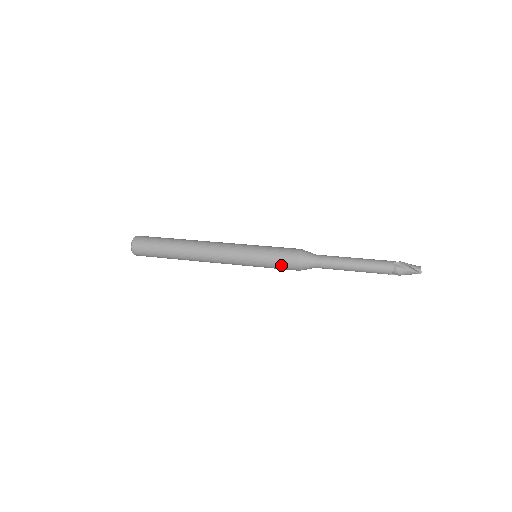
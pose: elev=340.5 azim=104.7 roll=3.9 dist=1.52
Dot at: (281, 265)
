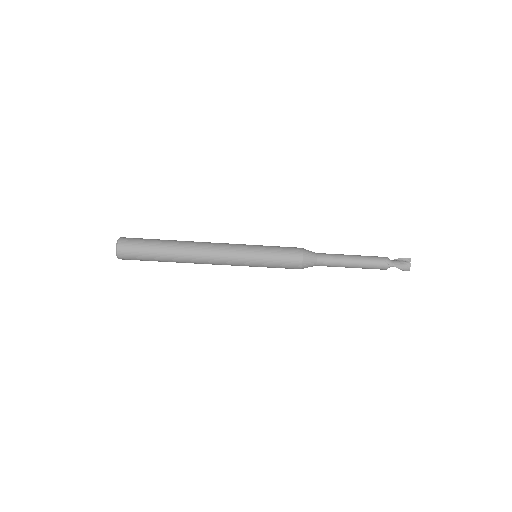
Dot at: (285, 249)
